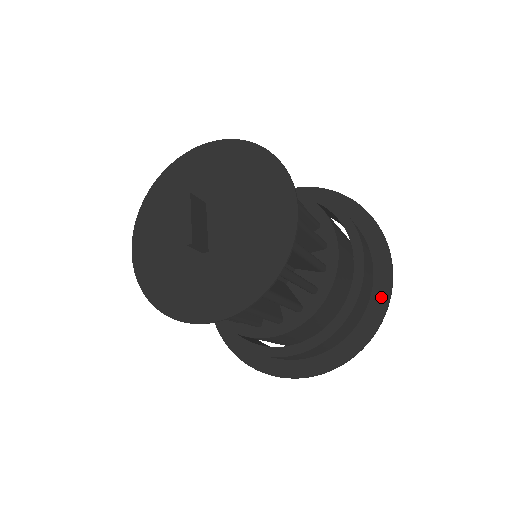
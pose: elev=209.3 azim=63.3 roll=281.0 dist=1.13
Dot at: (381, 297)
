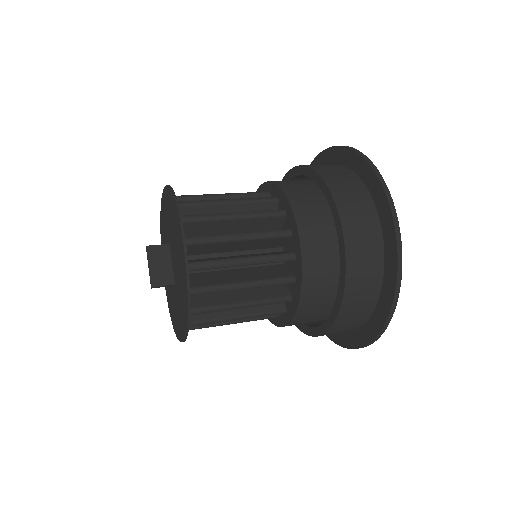
Dot at: (391, 257)
